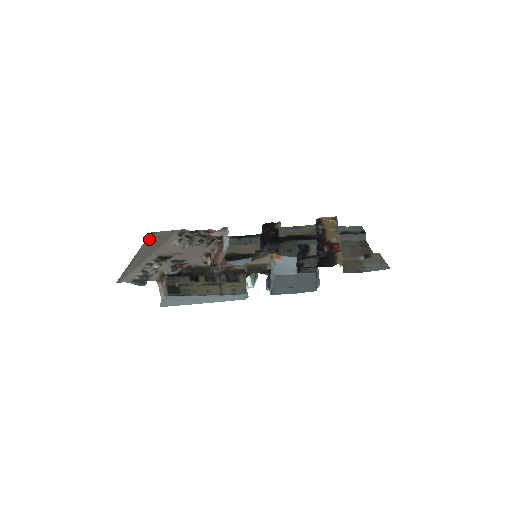
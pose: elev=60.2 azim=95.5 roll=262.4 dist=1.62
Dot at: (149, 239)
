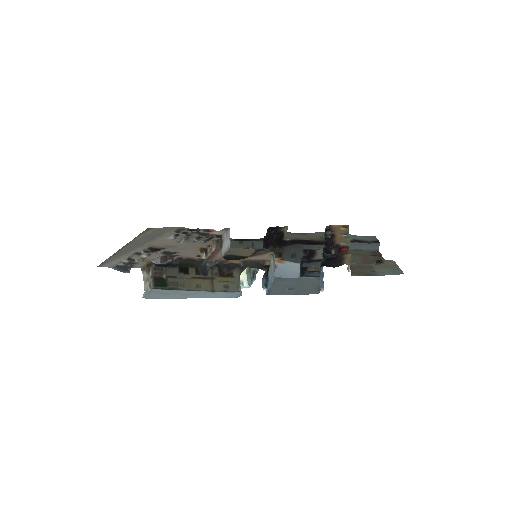
Dot at: (144, 233)
